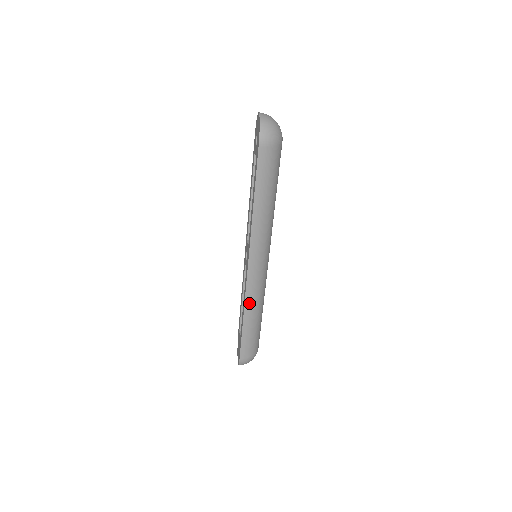
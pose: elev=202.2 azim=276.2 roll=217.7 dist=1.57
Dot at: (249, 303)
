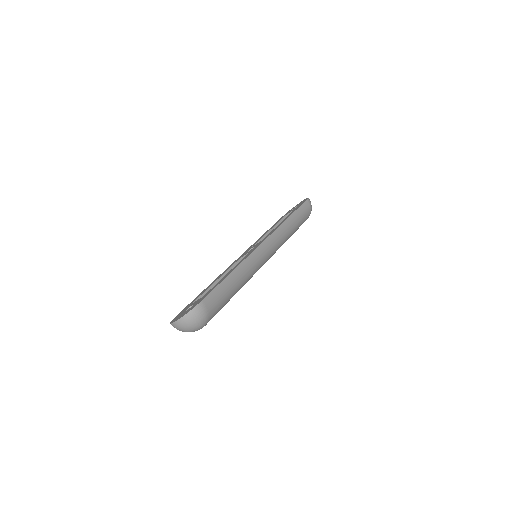
Dot at: (246, 264)
